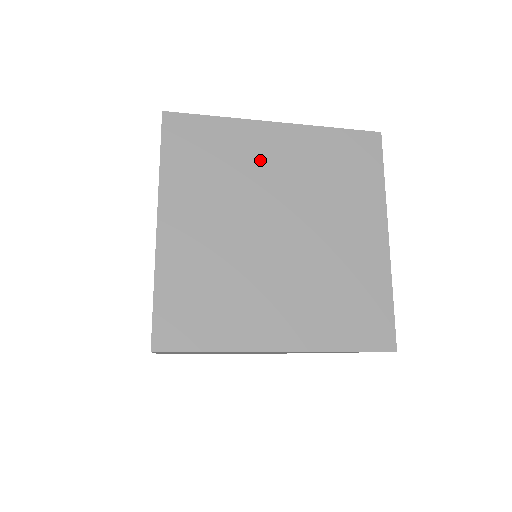
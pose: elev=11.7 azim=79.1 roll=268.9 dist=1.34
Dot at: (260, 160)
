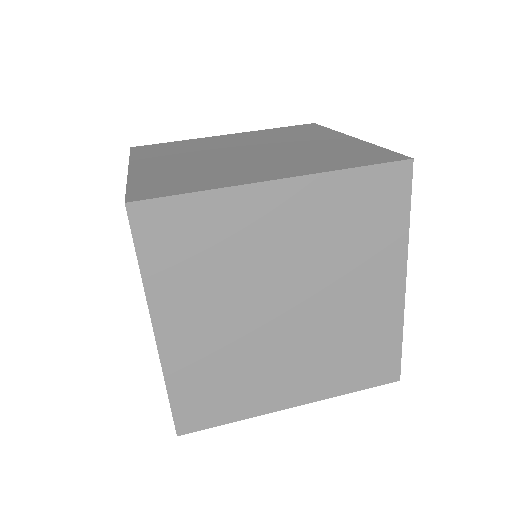
Dot at: (260, 236)
